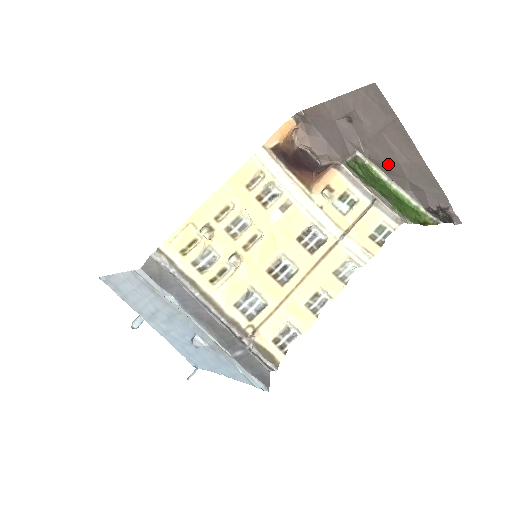
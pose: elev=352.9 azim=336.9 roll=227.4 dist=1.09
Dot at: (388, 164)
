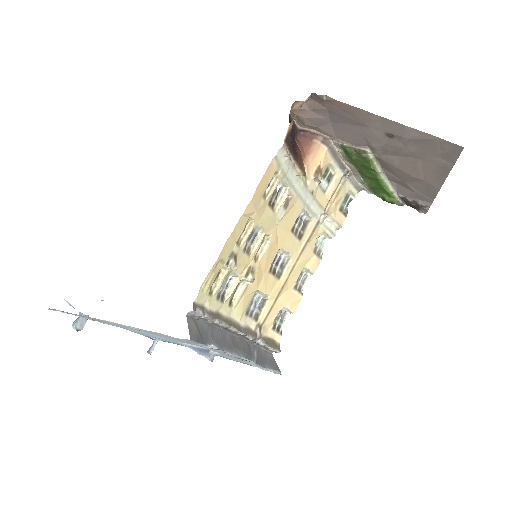
Dot at: (396, 169)
